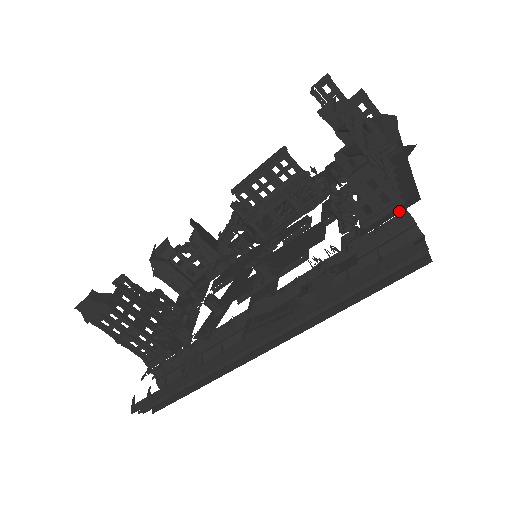
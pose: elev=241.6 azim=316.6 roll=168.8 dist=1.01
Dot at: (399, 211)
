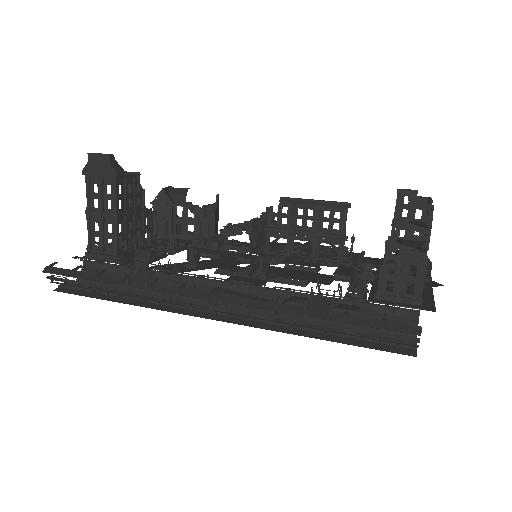
Dot at: (413, 307)
